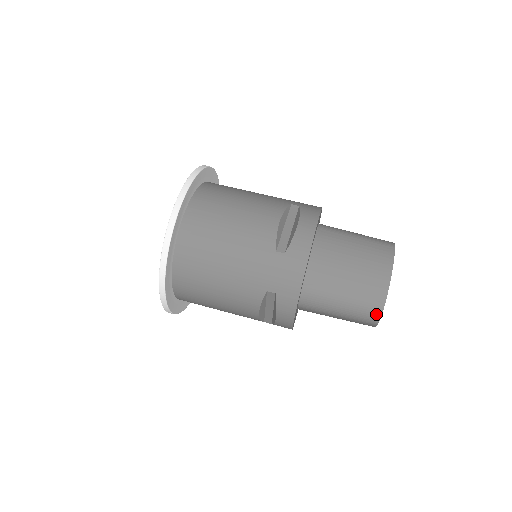
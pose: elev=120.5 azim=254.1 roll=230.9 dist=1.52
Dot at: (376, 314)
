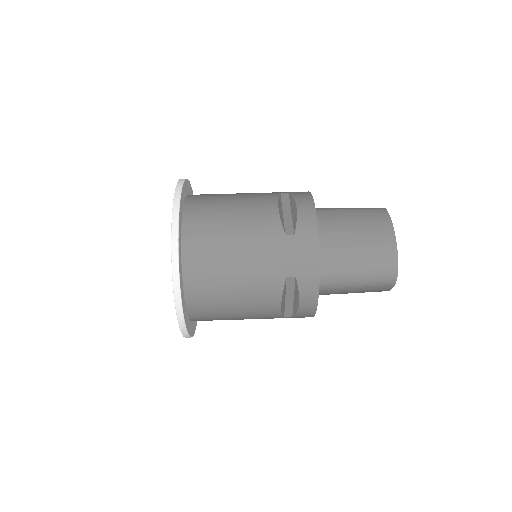
Dot at: (392, 273)
